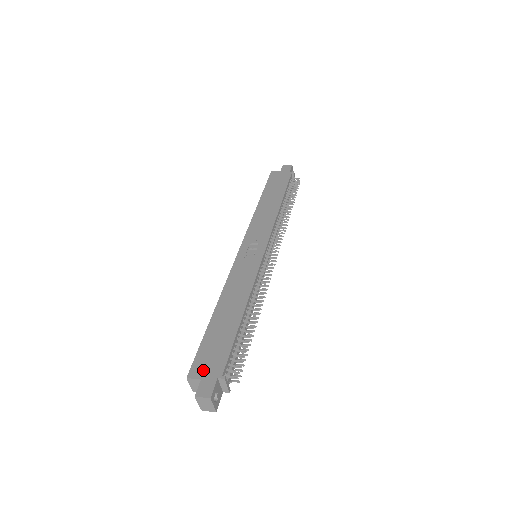
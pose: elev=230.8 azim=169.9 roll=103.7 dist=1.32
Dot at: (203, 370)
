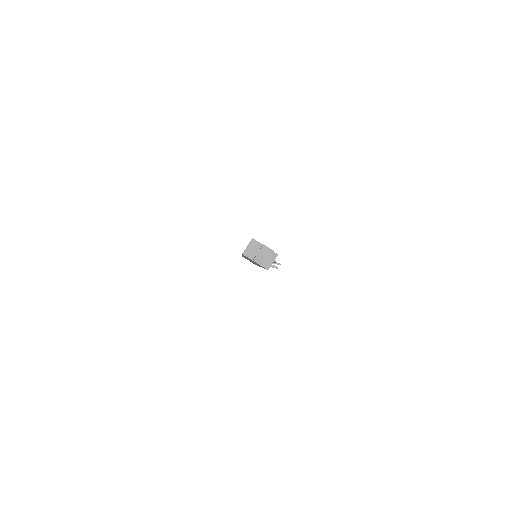
Dot at: occluded
